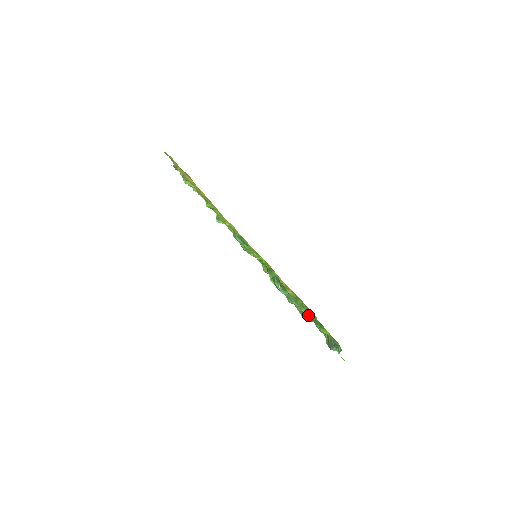
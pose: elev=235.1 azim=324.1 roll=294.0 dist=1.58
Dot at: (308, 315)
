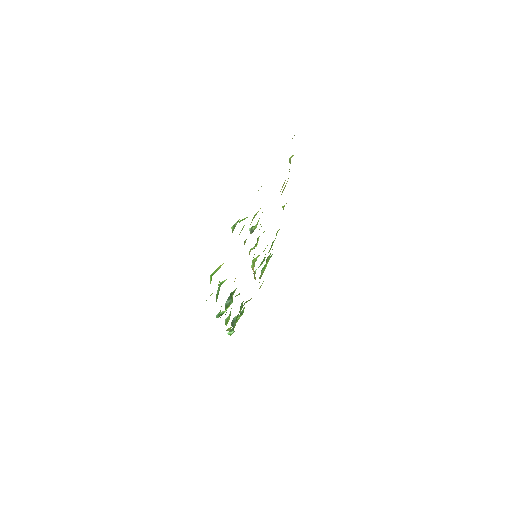
Dot at: (242, 304)
